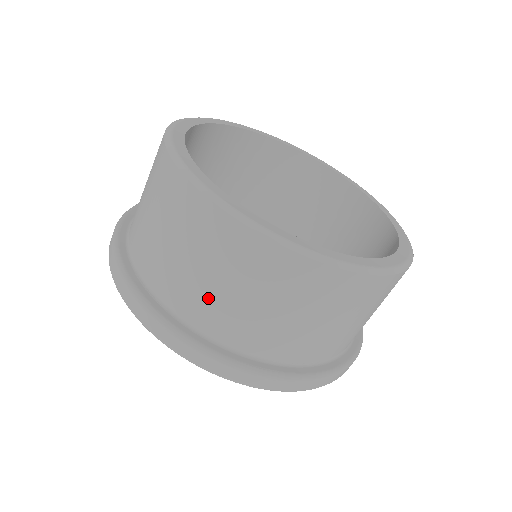
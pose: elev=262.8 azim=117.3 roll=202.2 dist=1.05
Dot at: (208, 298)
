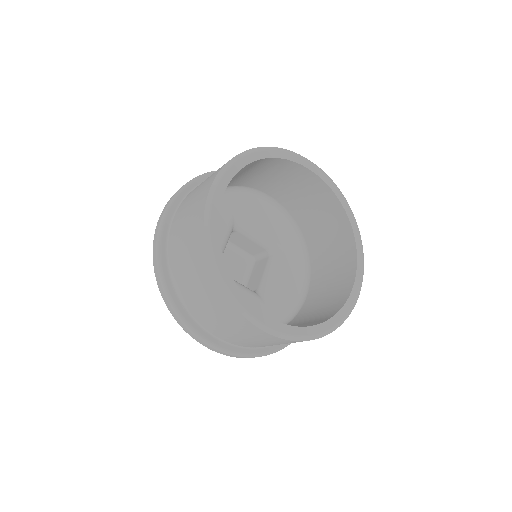
Dot at: (218, 327)
